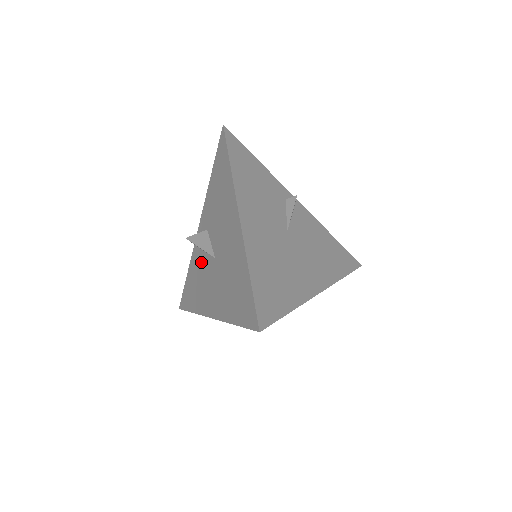
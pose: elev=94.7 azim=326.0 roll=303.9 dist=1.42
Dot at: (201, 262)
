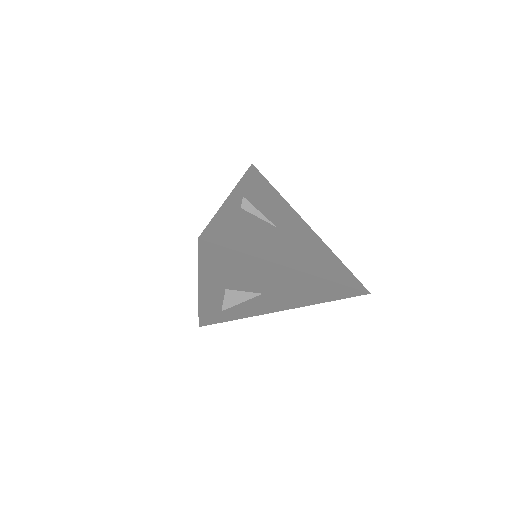
Dot at: occluded
